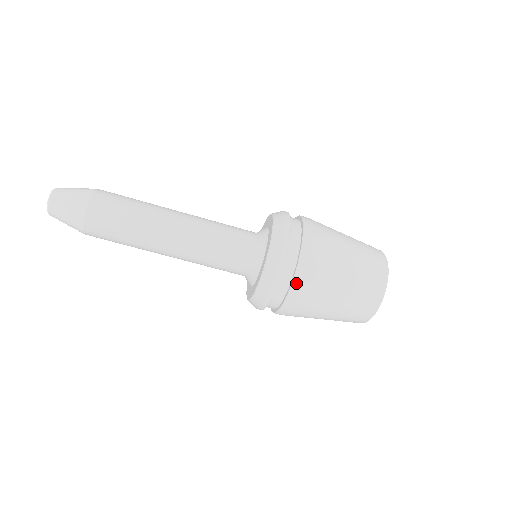
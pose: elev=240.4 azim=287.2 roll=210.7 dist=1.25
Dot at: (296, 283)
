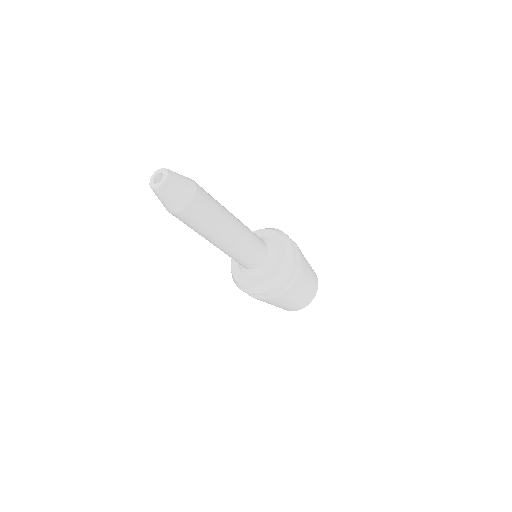
Dot at: (258, 299)
